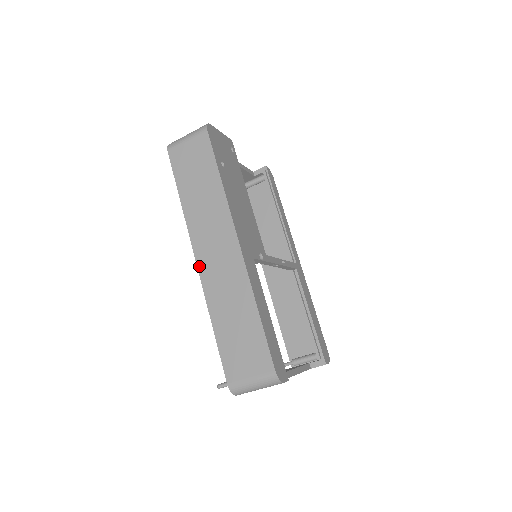
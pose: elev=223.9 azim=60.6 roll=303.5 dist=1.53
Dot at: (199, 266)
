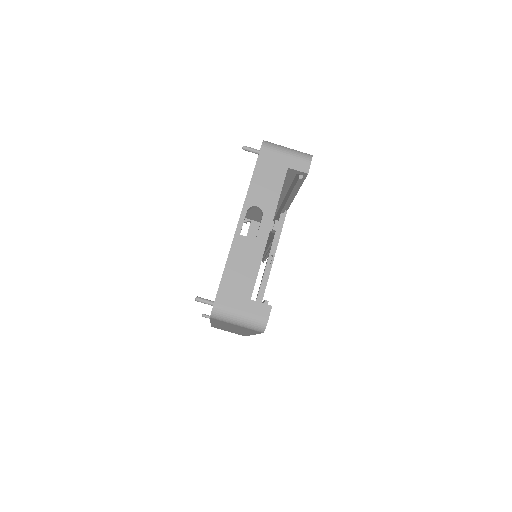
Dot at: occluded
